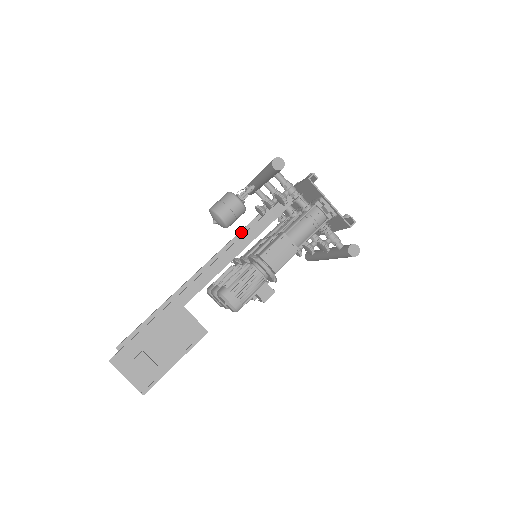
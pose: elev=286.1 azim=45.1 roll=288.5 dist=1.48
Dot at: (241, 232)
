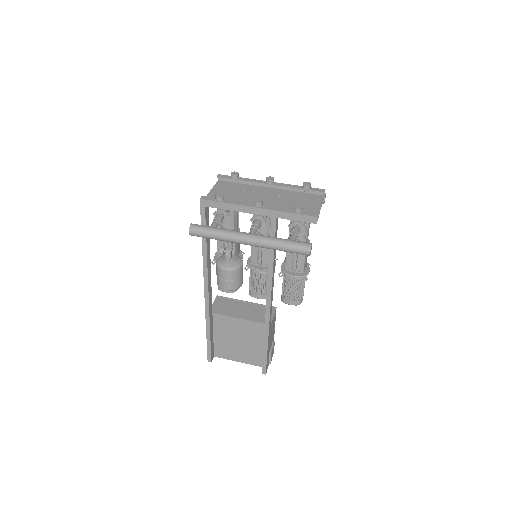
Dot at: (207, 250)
